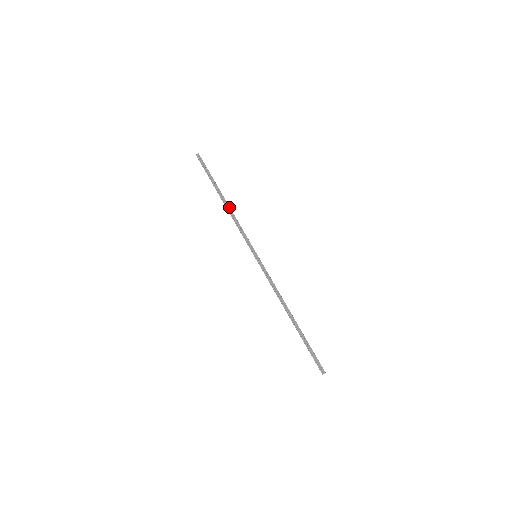
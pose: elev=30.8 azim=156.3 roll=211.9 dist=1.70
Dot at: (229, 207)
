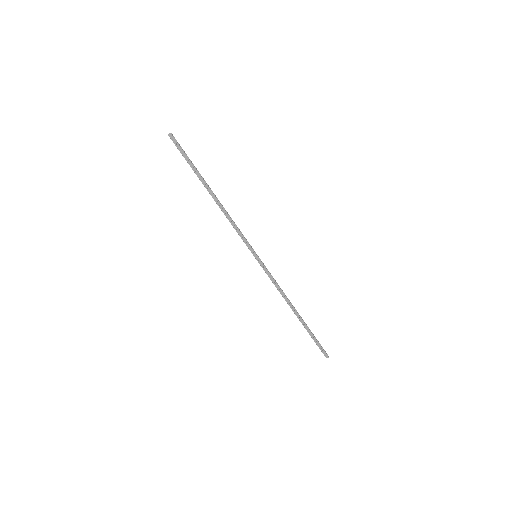
Dot at: (219, 203)
